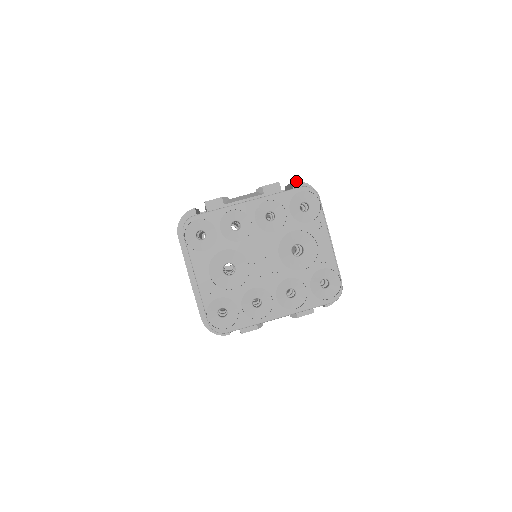
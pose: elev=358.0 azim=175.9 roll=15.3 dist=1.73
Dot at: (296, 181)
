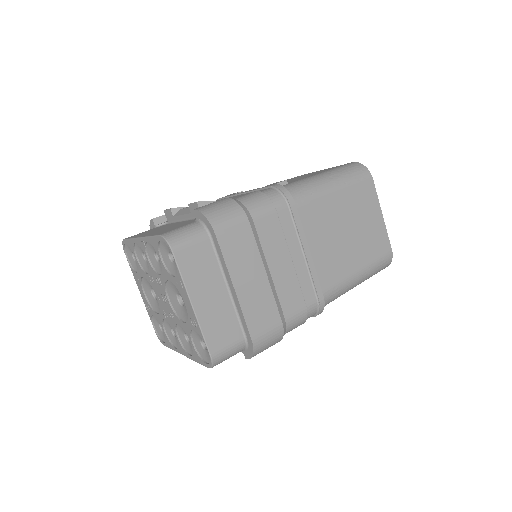
Dot at: (195, 209)
